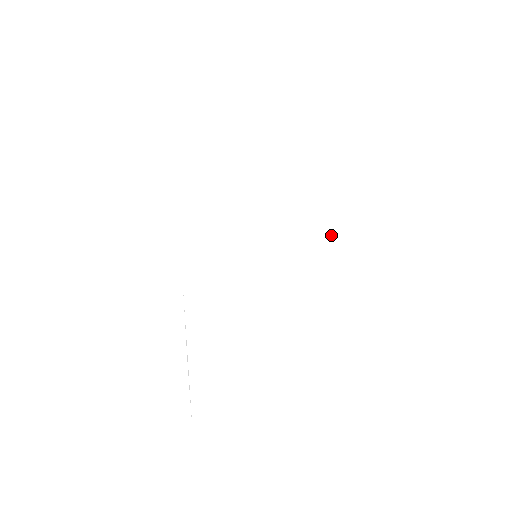
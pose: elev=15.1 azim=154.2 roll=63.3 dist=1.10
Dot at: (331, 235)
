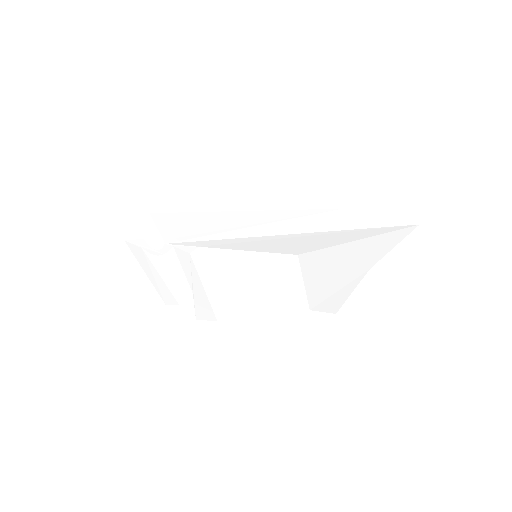
Dot at: (345, 267)
